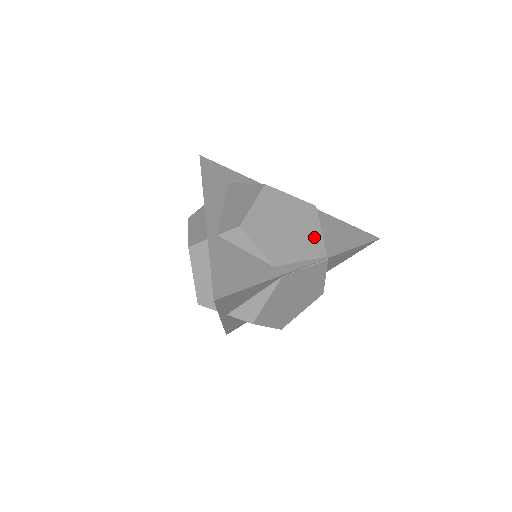
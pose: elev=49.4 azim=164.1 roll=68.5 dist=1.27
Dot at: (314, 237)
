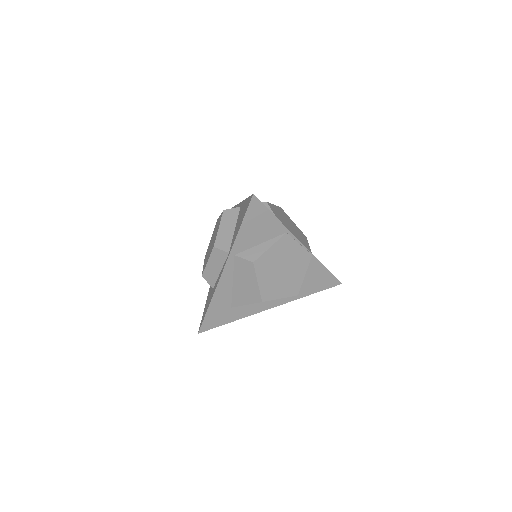
Dot at: (305, 242)
